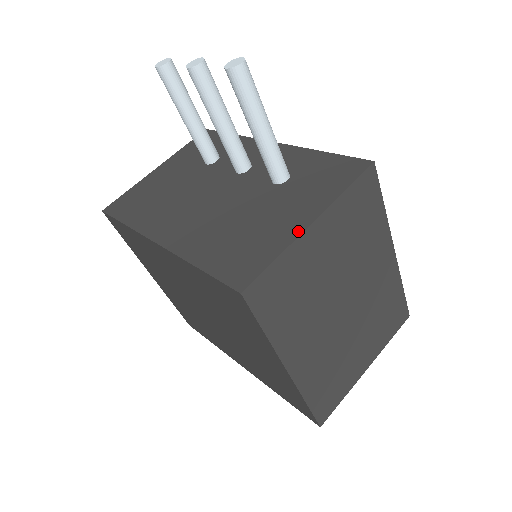
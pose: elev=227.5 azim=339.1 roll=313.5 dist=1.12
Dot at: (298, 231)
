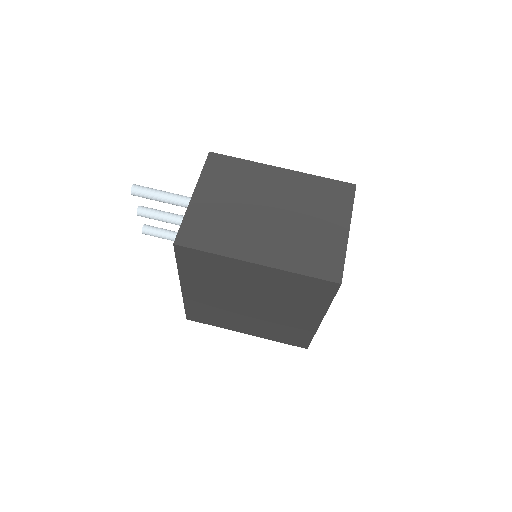
Dot at: (189, 204)
